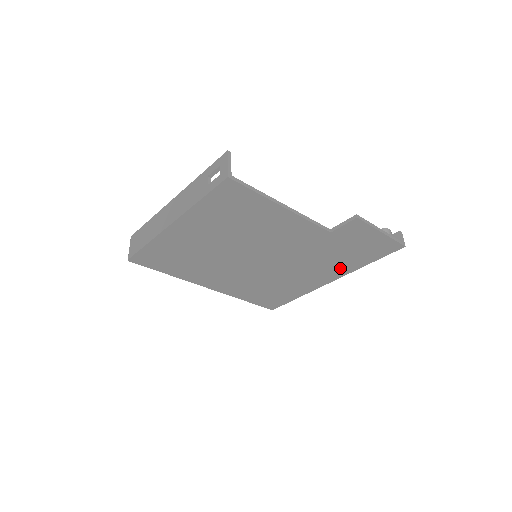
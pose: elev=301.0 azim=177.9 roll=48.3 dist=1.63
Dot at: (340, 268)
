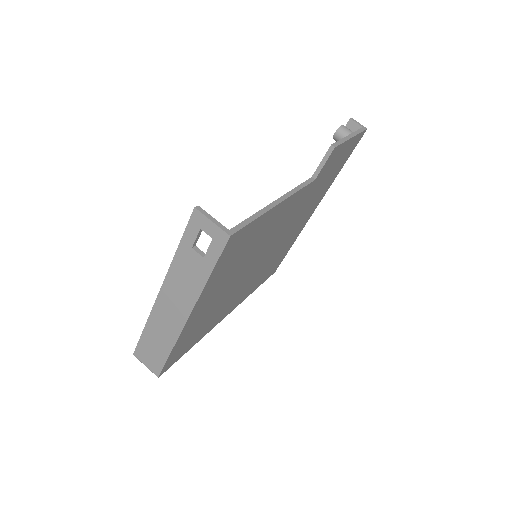
Dot at: (321, 194)
